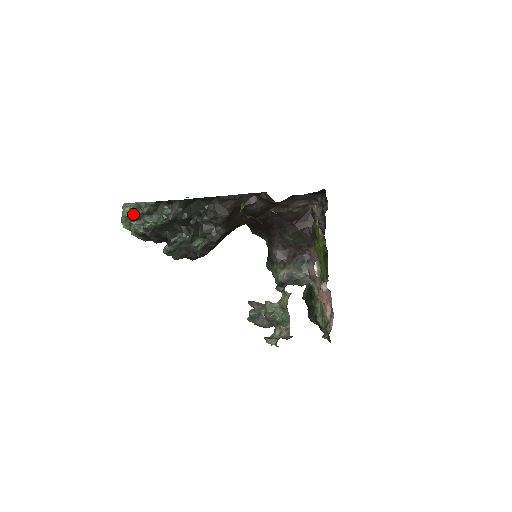
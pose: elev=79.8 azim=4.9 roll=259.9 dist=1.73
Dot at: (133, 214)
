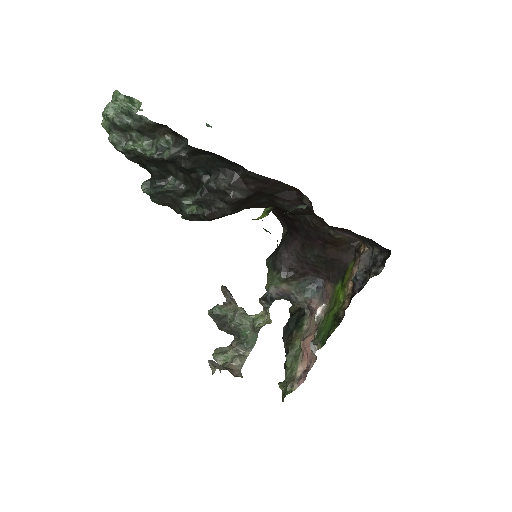
Dot at: (118, 120)
